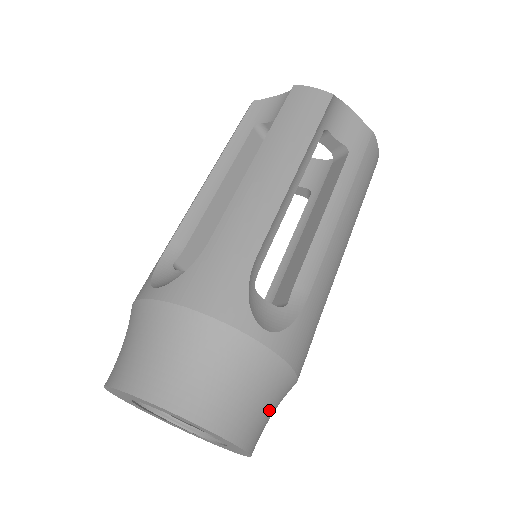
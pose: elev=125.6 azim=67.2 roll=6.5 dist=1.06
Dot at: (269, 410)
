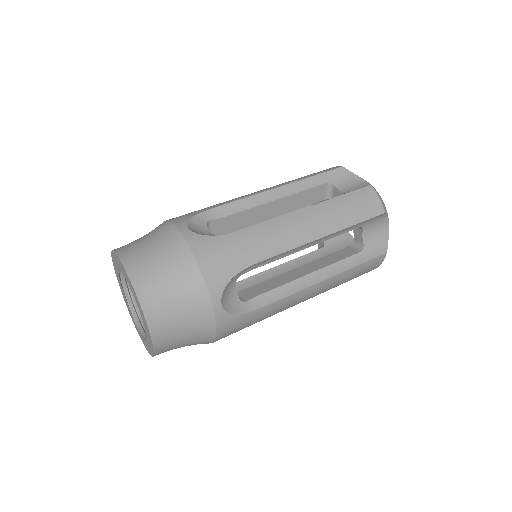
Dot at: (184, 344)
